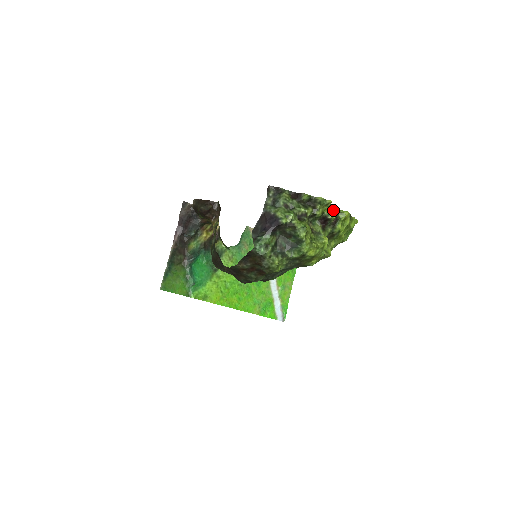
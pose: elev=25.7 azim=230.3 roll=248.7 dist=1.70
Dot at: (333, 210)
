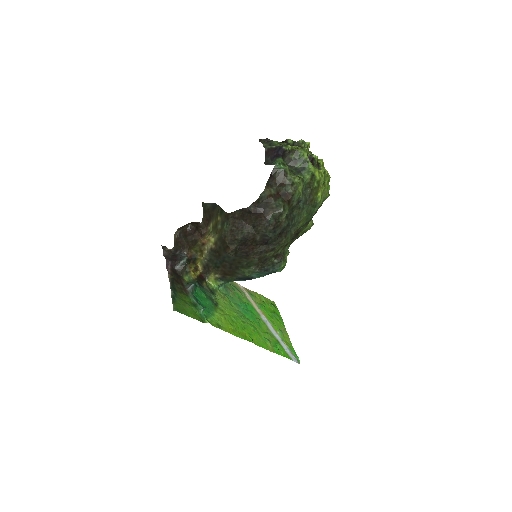
Dot at: occluded
